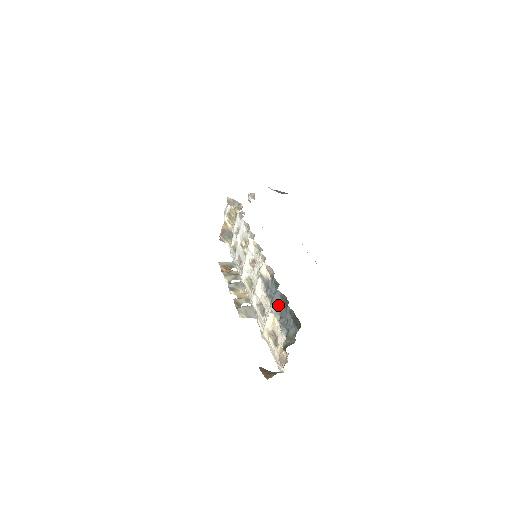
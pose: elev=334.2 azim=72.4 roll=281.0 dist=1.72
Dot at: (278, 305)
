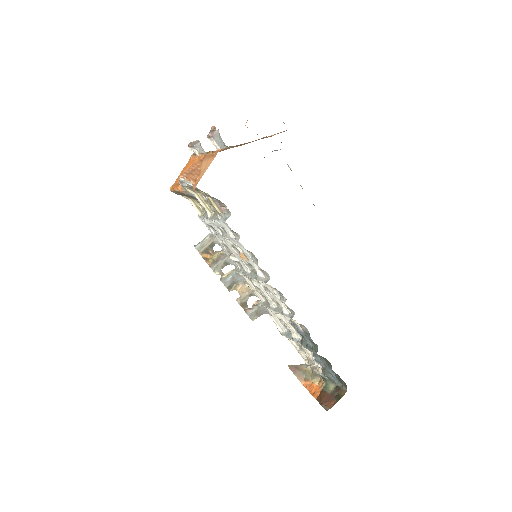
Dot at: occluded
